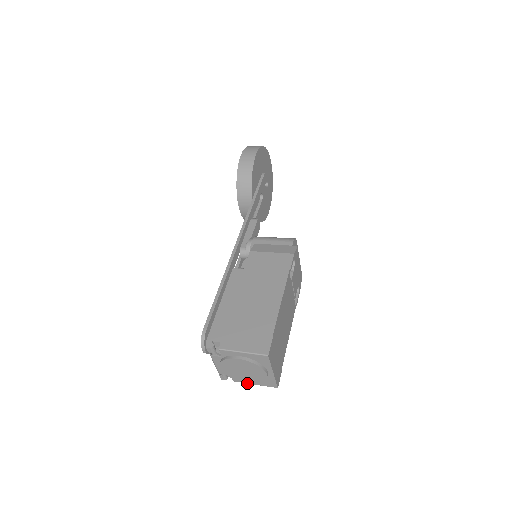
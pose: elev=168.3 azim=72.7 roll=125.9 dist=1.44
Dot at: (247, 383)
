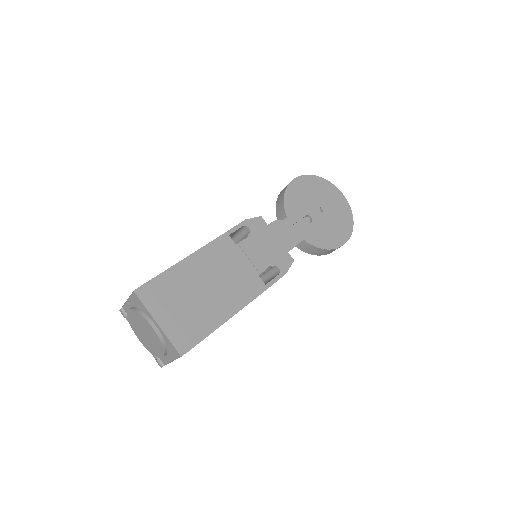
Dot at: (162, 357)
